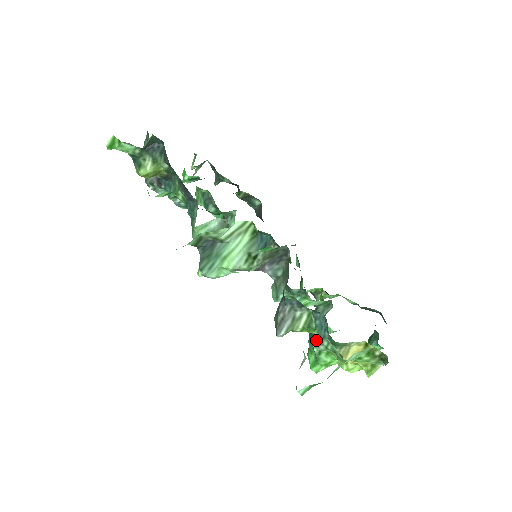
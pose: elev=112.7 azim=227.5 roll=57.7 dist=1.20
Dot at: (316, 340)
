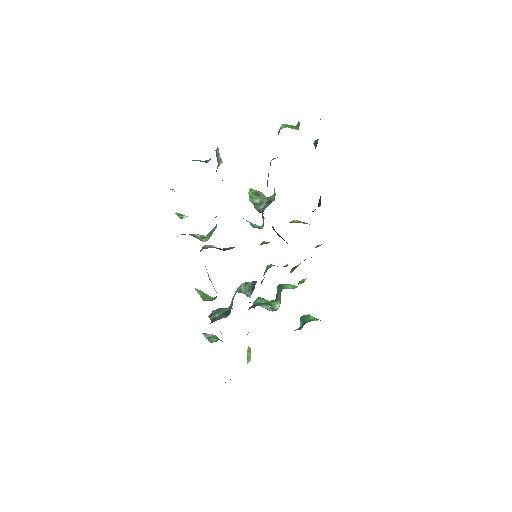
Dot at: occluded
